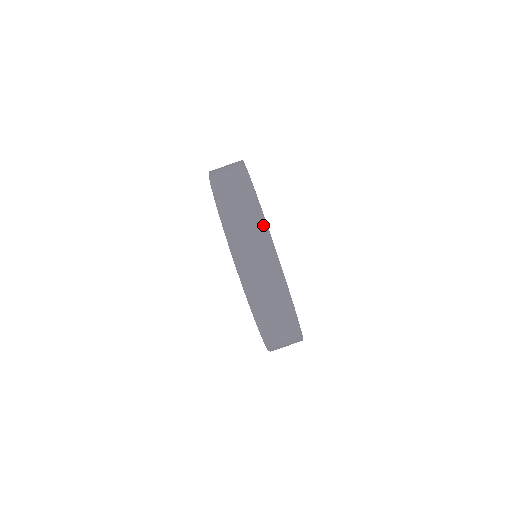
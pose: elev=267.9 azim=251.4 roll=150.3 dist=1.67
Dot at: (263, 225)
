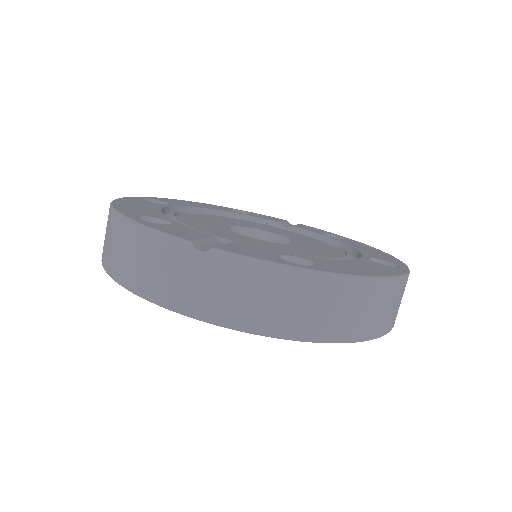
Dot at: (352, 282)
